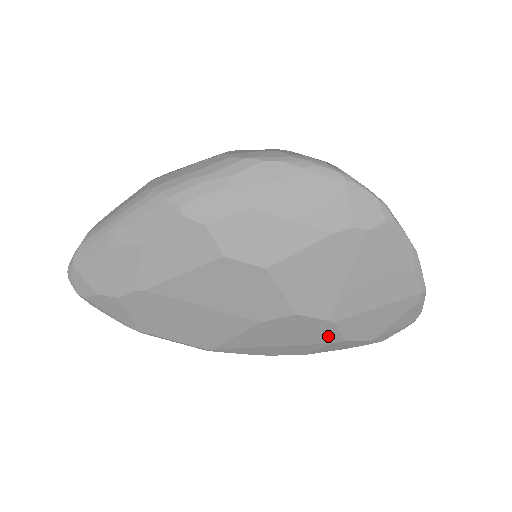
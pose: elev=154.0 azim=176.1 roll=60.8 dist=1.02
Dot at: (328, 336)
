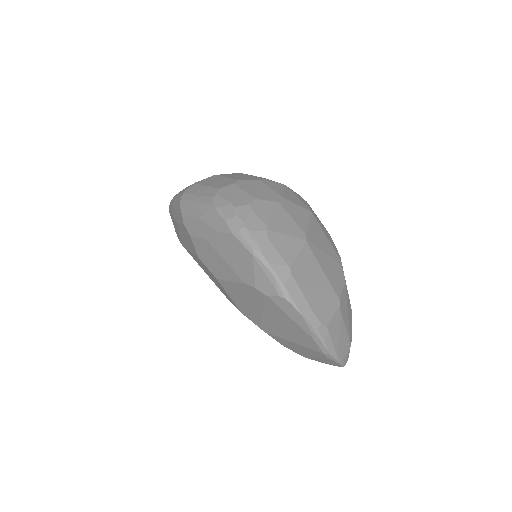
Dot at: occluded
